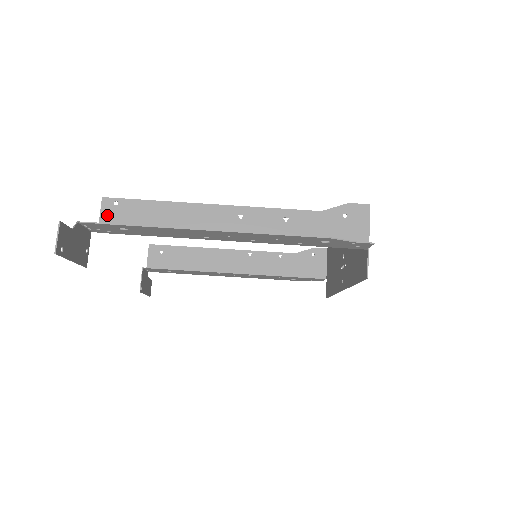
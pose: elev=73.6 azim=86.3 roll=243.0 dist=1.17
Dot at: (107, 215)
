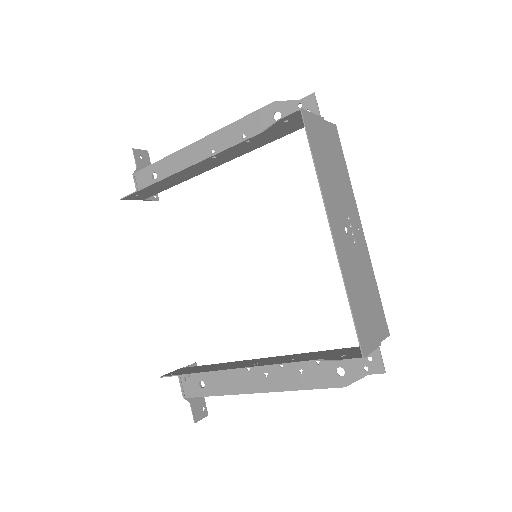
Dot at: occluded
